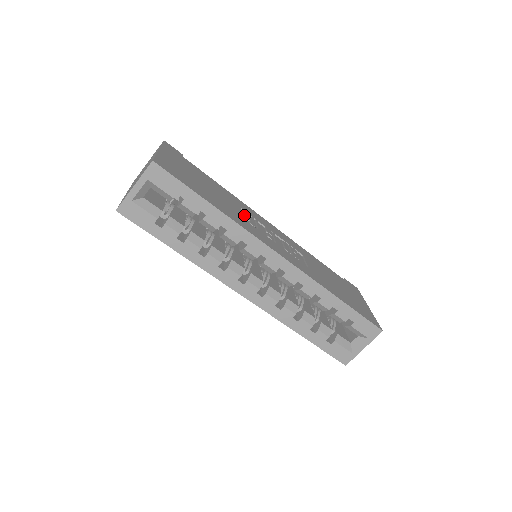
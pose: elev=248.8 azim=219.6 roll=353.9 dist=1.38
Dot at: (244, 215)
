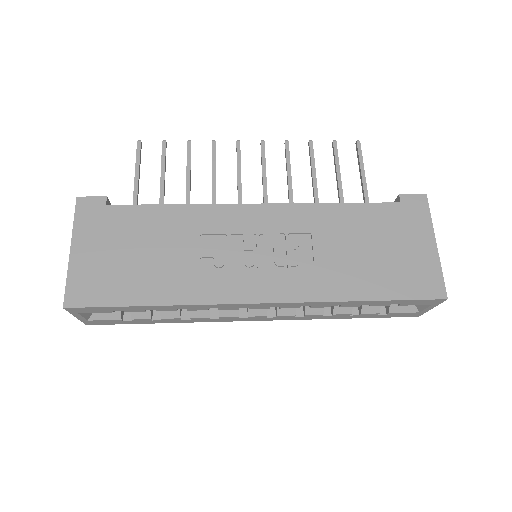
Dot at: (205, 254)
